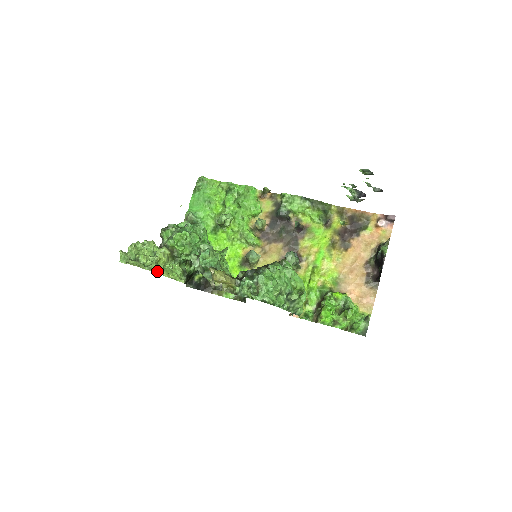
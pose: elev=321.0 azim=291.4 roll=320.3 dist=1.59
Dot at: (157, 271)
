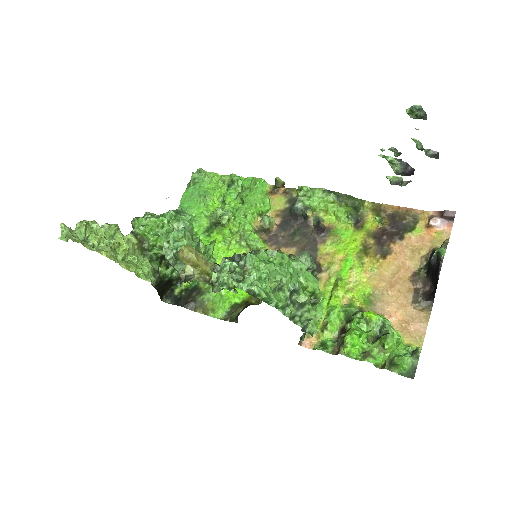
Dot at: (109, 256)
